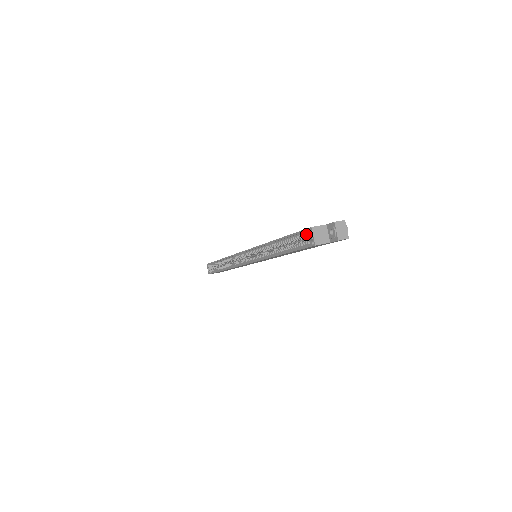
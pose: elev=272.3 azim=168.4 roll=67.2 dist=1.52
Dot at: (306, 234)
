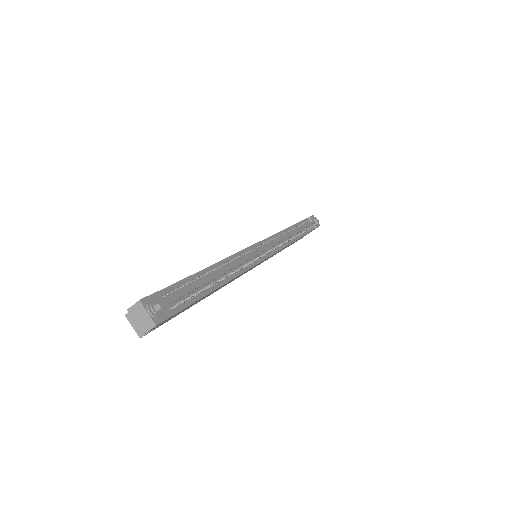
Dot at: occluded
